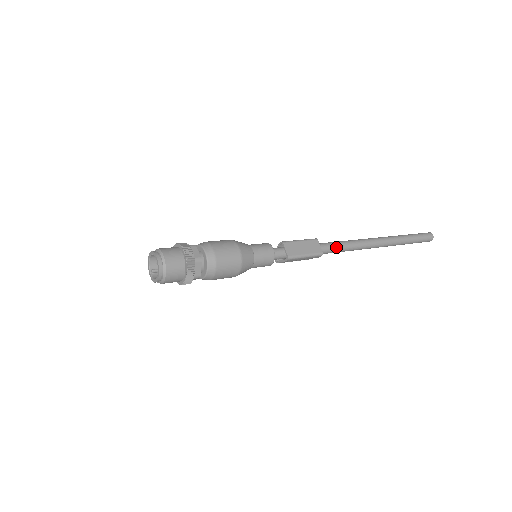
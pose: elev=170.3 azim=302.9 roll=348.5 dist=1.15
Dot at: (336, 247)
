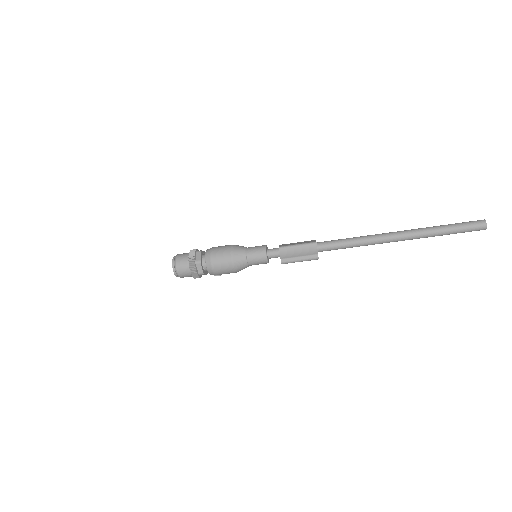
Dot at: (336, 241)
